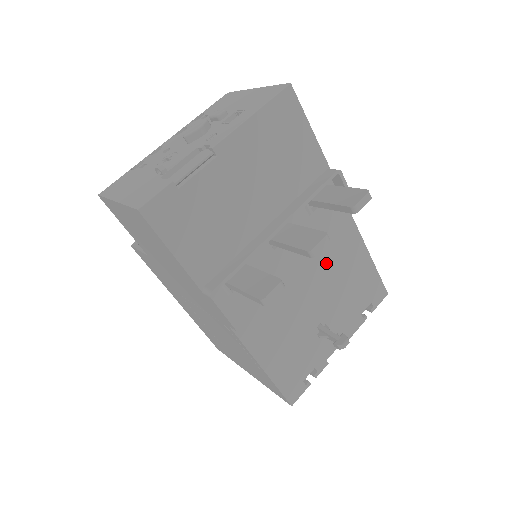
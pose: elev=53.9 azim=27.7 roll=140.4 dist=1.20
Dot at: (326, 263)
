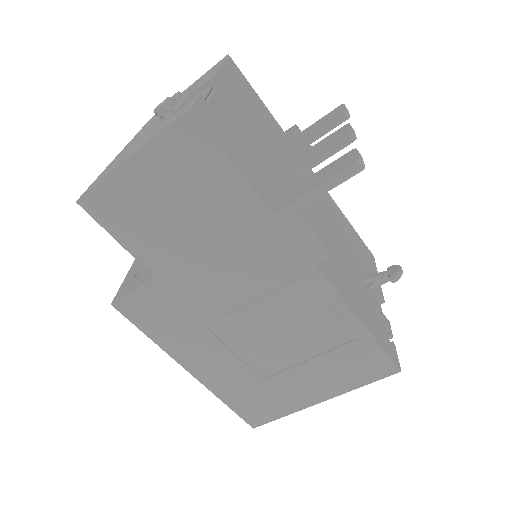
Dot at: (329, 216)
